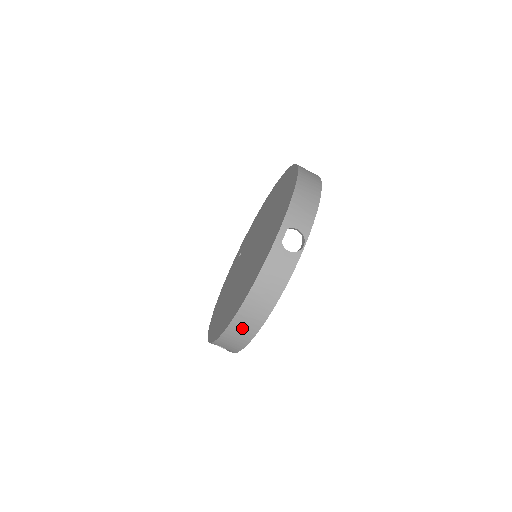
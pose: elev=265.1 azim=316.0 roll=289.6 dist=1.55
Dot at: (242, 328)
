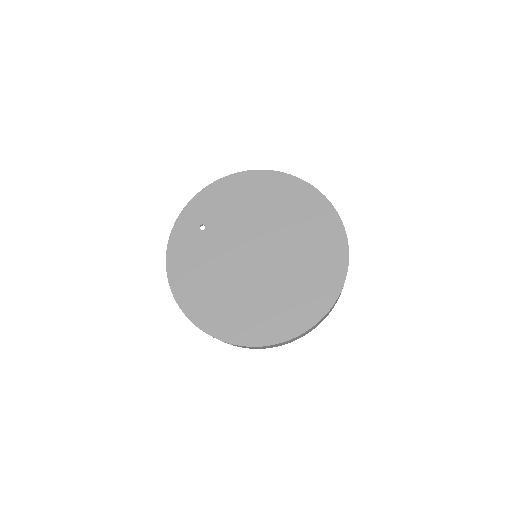
Dot at: occluded
